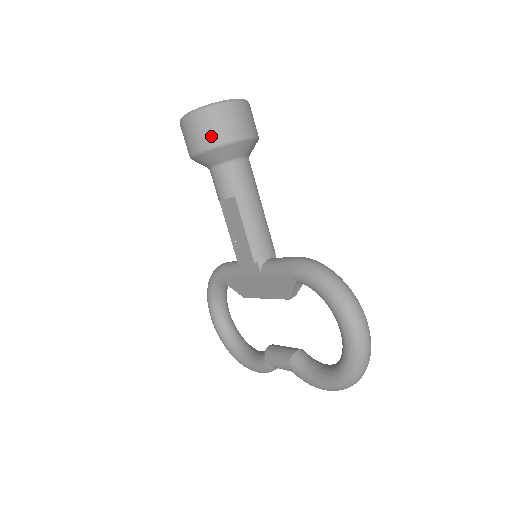
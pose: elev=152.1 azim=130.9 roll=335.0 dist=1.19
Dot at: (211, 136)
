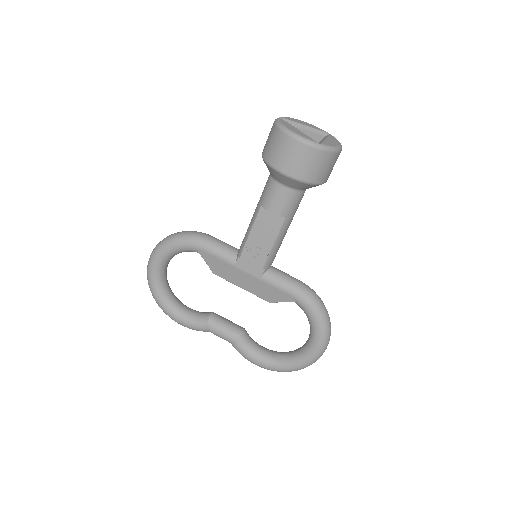
Dot at: (314, 174)
